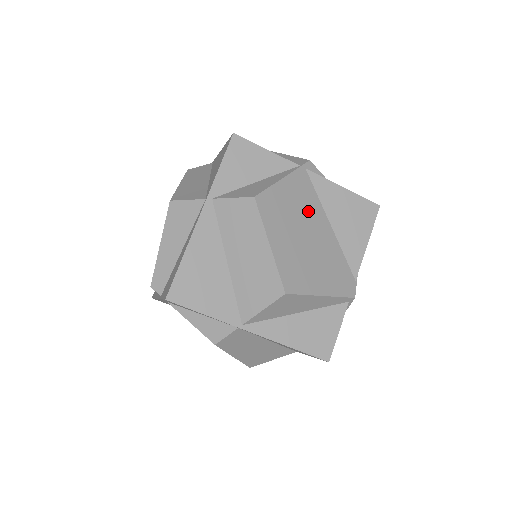
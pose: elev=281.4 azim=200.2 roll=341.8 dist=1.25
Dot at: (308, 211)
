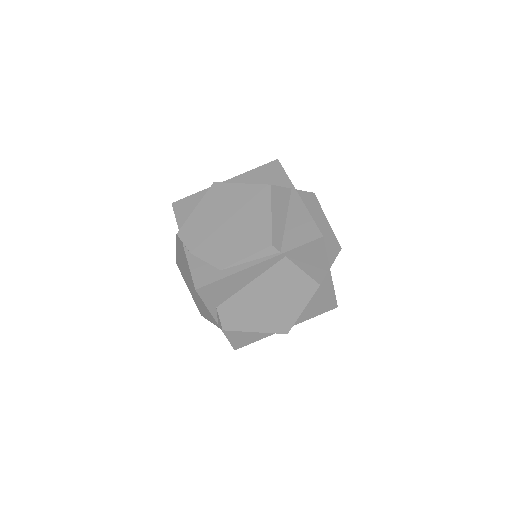
Dot at: occluded
